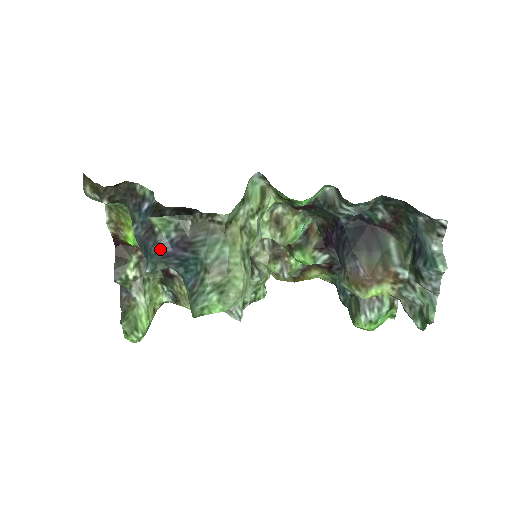
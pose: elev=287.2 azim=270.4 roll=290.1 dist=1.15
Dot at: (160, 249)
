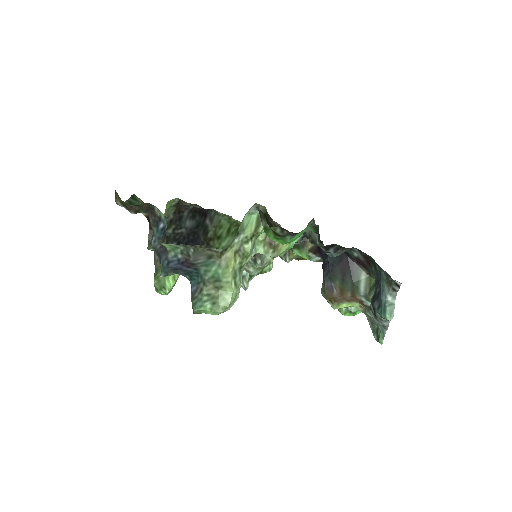
Dot at: (170, 264)
